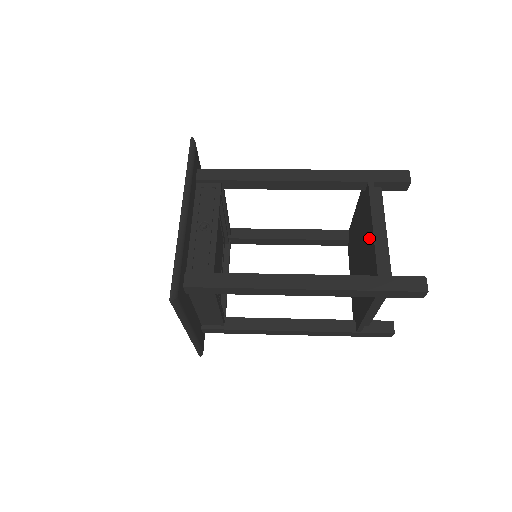
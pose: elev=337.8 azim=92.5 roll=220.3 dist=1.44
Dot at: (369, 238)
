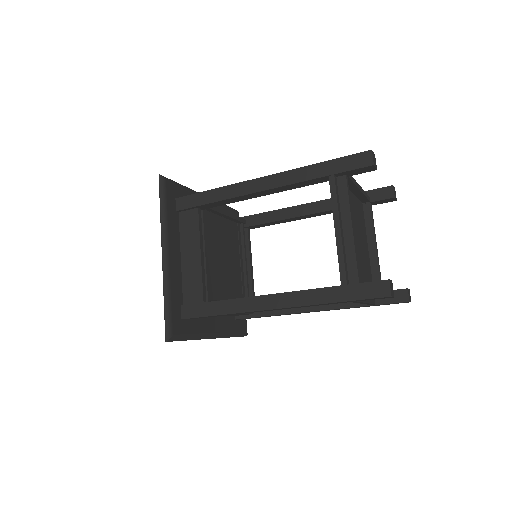
Dot at: occluded
